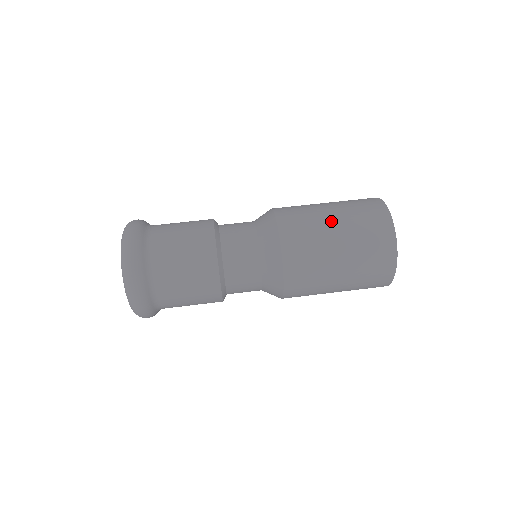
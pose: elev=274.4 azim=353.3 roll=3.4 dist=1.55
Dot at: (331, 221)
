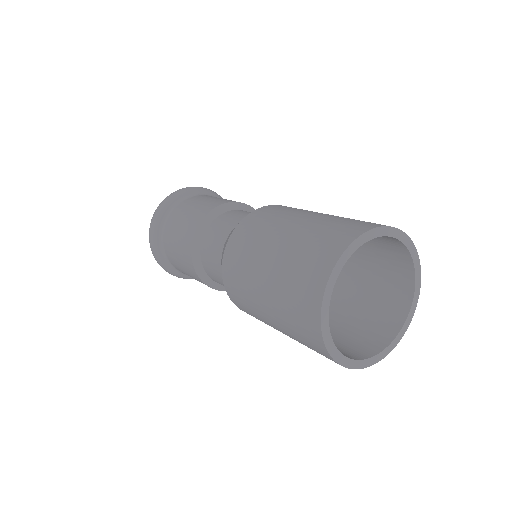
Dot at: (309, 214)
